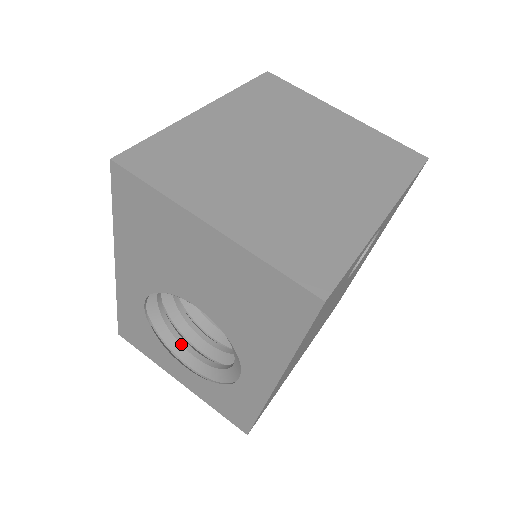
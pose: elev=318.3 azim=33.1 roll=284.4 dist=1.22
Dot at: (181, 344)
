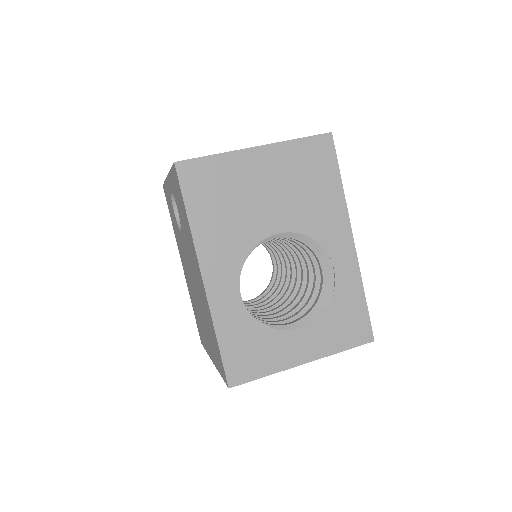
Dot at: (279, 325)
